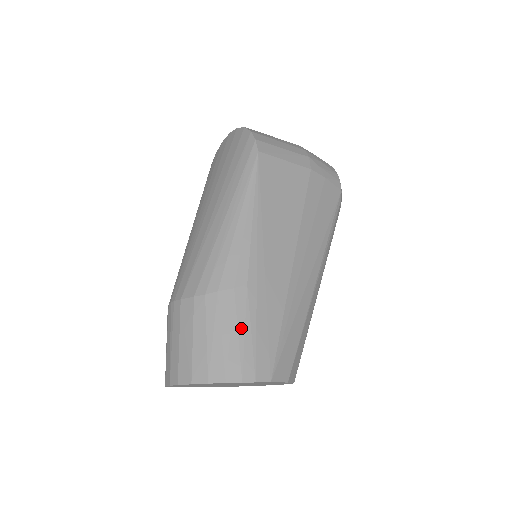
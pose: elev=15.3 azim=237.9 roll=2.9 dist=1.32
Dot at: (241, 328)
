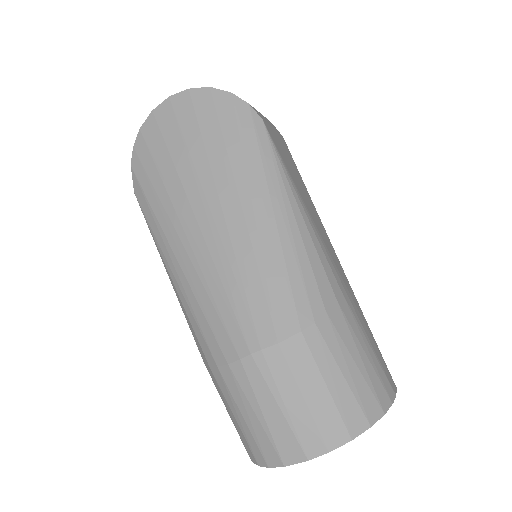
Dot at: (363, 344)
